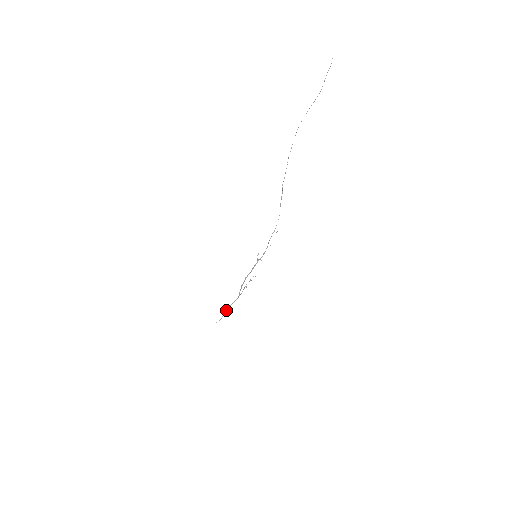
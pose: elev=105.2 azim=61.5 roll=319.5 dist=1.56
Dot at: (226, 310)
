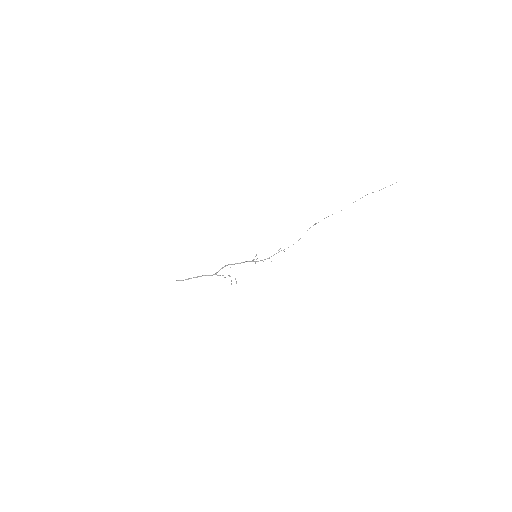
Dot at: (194, 277)
